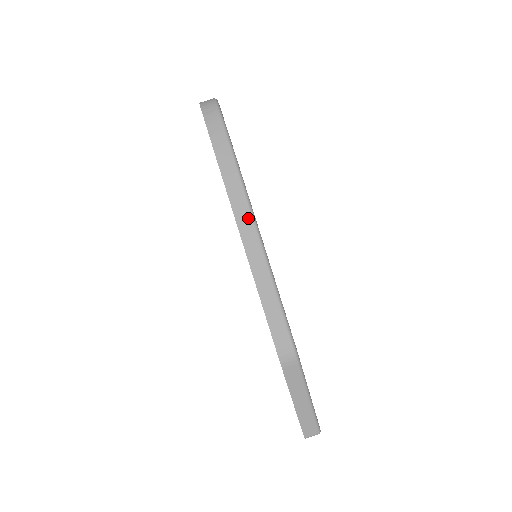
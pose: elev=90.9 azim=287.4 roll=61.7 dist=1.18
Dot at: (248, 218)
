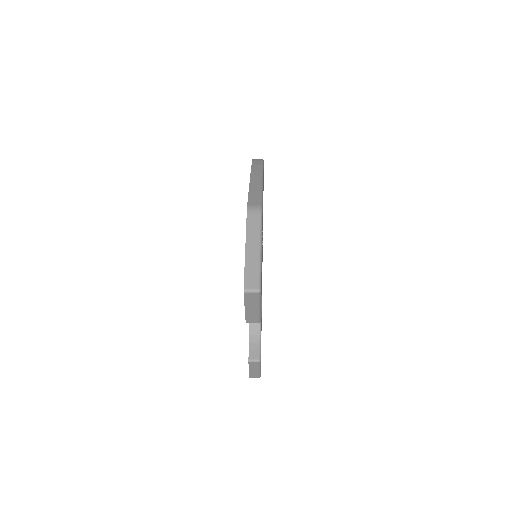
Dot at: (259, 172)
